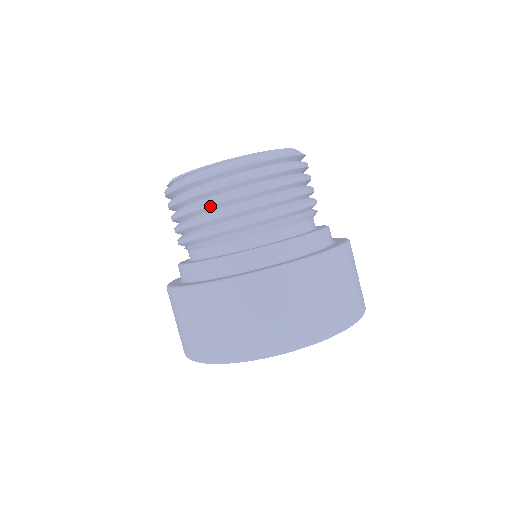
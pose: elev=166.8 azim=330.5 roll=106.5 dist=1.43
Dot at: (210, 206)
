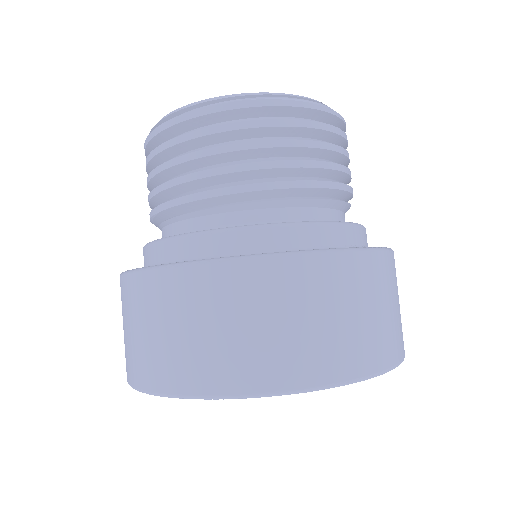
Dot at: (296, 147)
